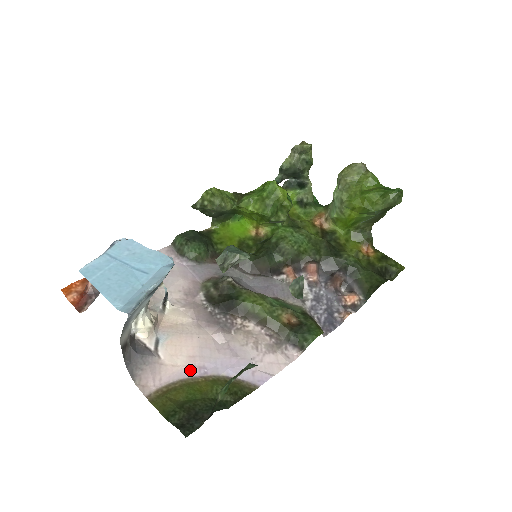
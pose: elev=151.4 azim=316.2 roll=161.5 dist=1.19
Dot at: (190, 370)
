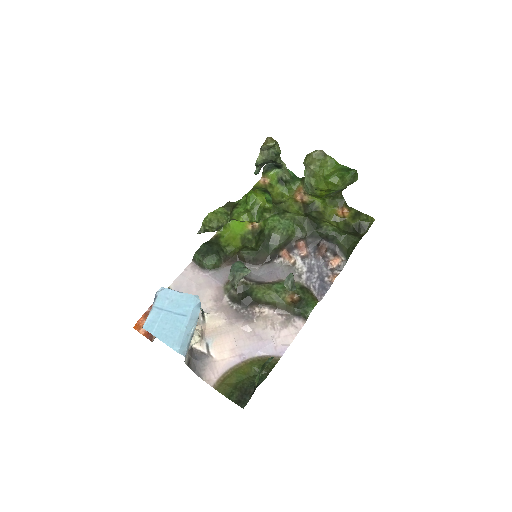
Dot at: (234, 359)
